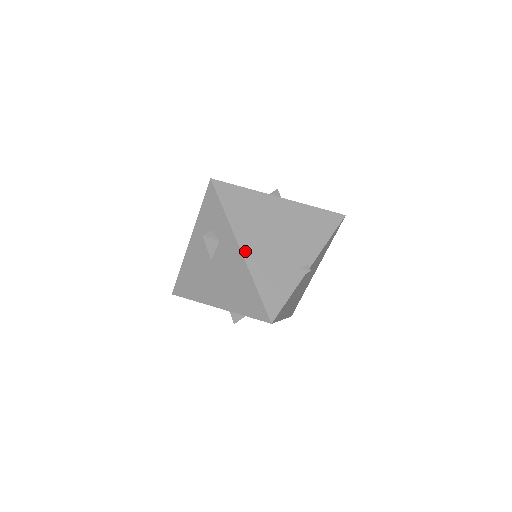
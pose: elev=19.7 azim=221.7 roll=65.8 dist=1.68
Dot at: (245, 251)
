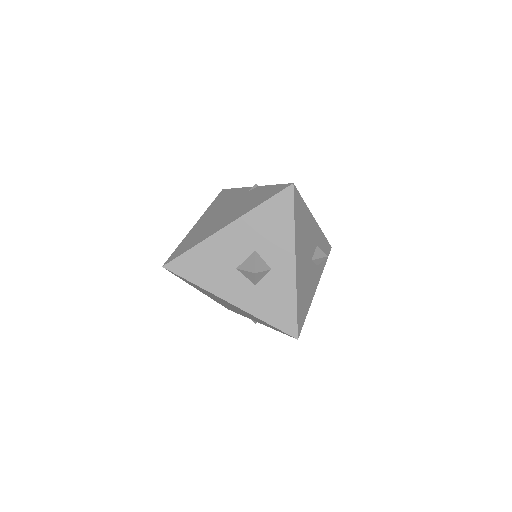
Dot at: occluded
